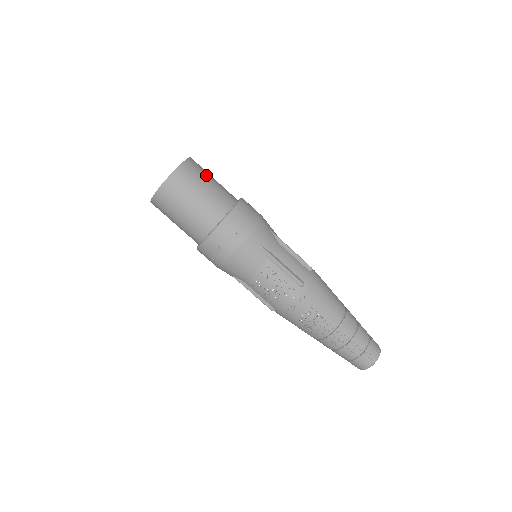
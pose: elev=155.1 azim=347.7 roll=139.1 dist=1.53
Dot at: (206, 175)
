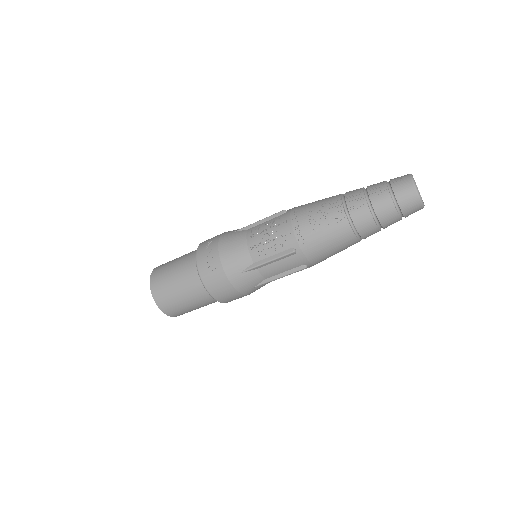
Dot at: occluded
